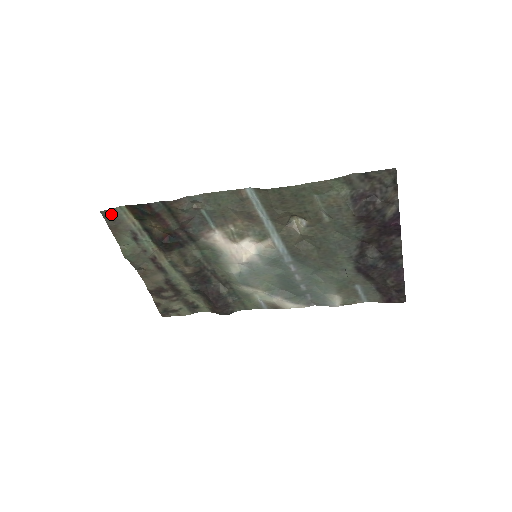
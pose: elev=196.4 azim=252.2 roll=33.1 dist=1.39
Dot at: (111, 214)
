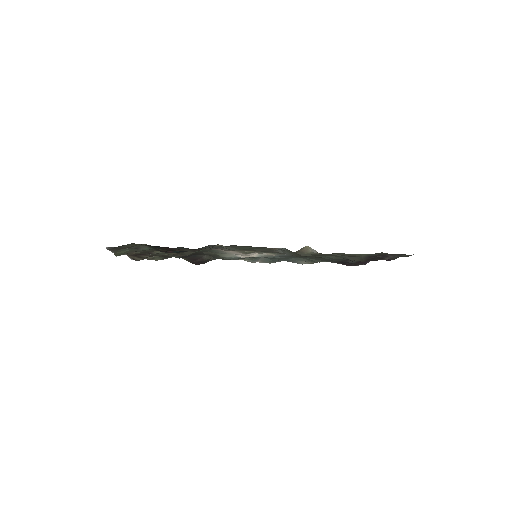
Dot at: (117, 247)
